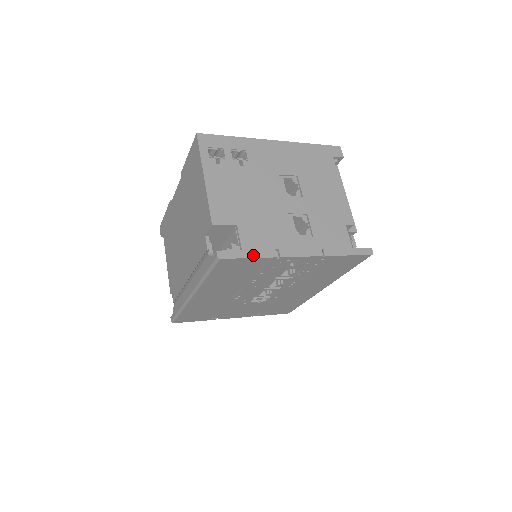
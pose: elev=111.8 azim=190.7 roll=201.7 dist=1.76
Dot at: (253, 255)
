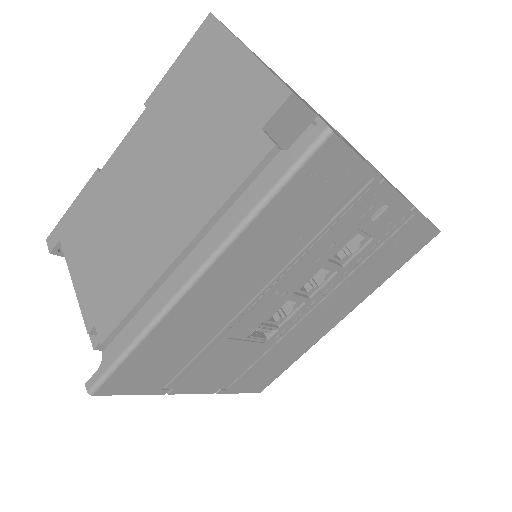
Dot at: (360, 157)
